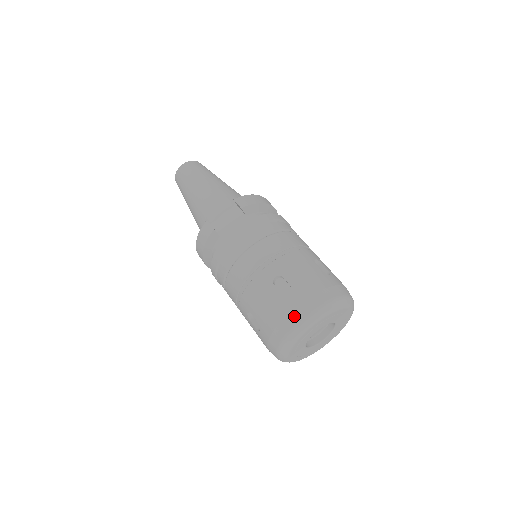
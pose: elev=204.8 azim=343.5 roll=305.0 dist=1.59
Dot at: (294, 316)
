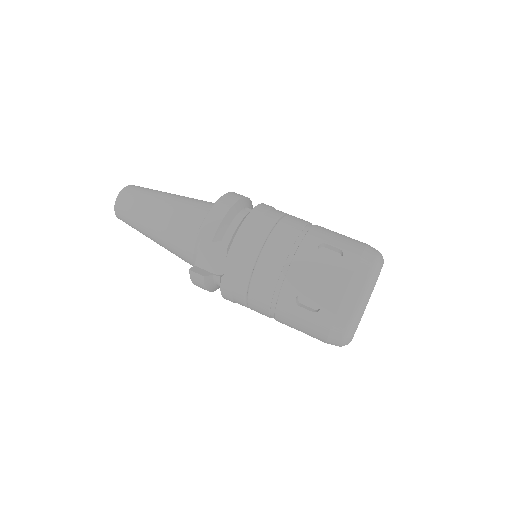
Dot at: (338, 326)
